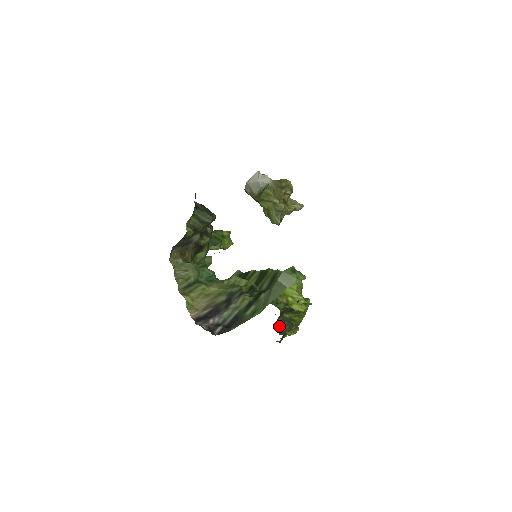
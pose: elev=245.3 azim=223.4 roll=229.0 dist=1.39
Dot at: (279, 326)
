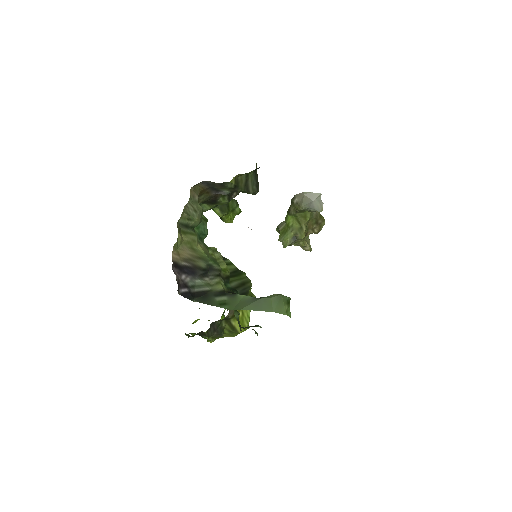
Dot at: (212, 327)
